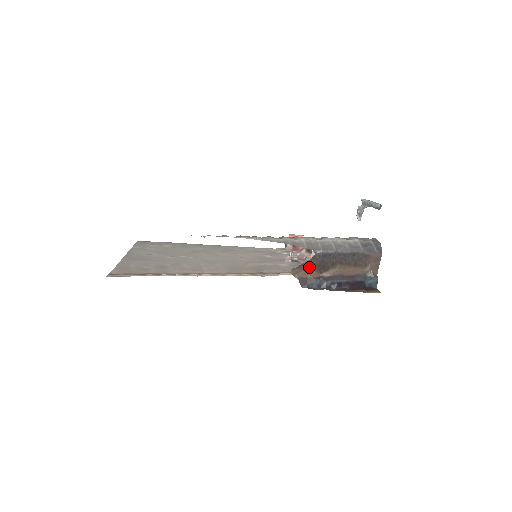
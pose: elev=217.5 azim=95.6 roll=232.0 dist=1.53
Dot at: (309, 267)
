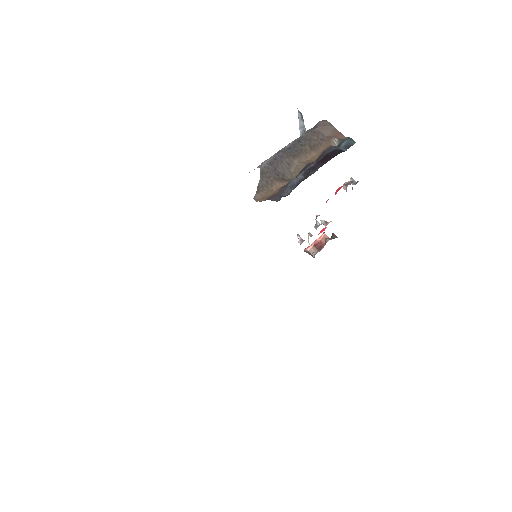
Dot at: (268, 184)
